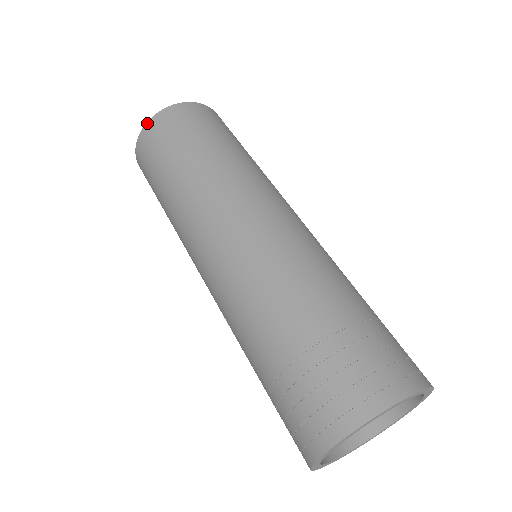
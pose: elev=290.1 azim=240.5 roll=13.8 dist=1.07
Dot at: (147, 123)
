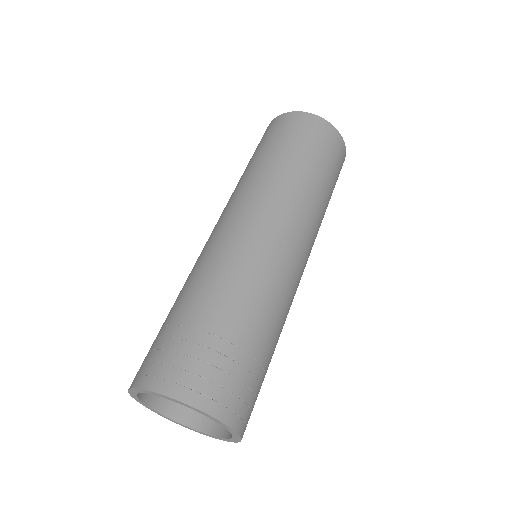
Dot at: (300, 112)
